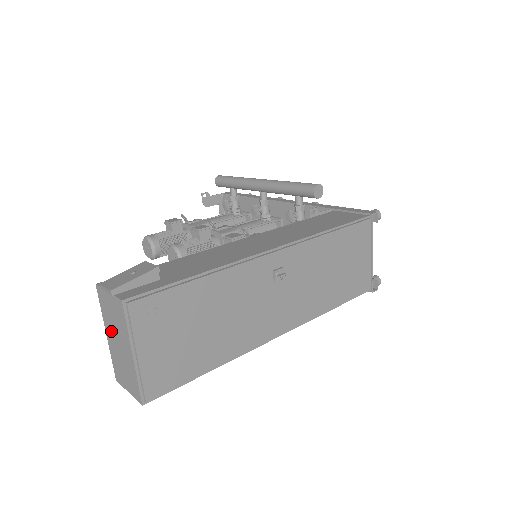
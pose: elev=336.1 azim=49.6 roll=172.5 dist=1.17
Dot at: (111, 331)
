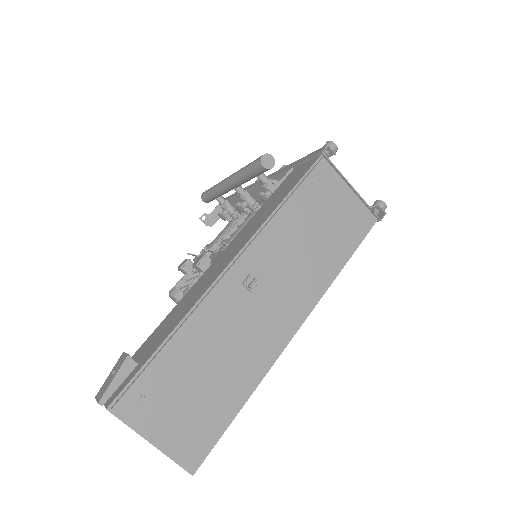
Dot at: occluded
